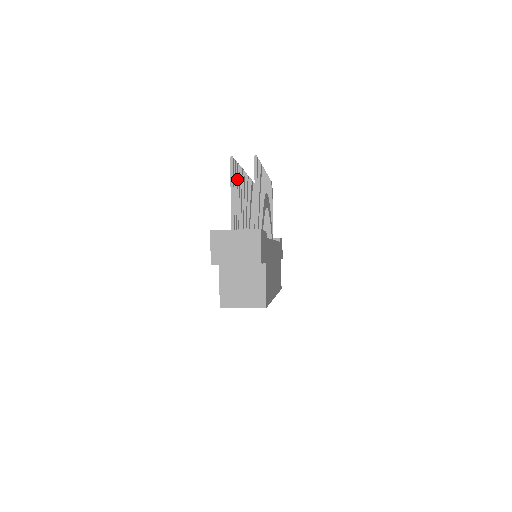
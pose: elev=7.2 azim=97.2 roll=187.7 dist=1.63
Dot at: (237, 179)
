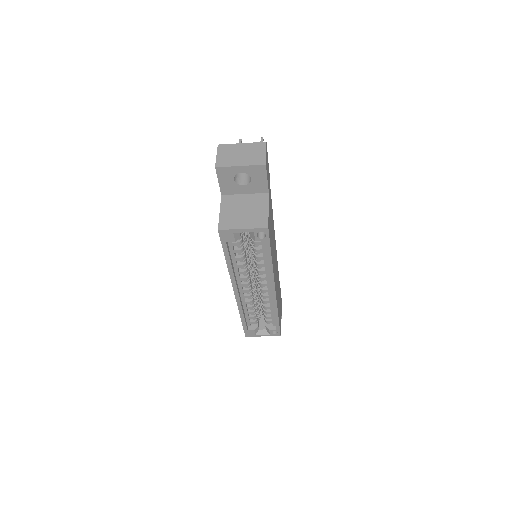
Dot at: occluded
